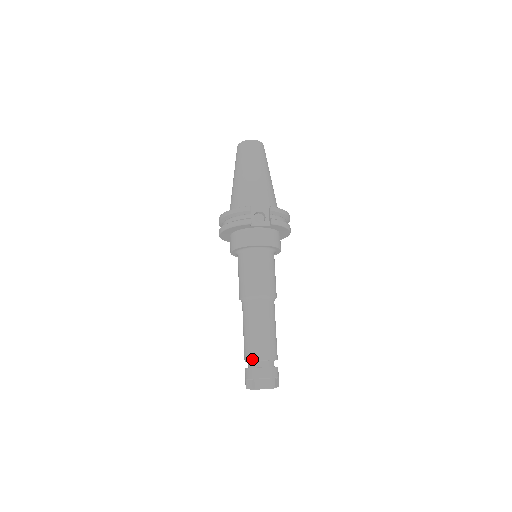
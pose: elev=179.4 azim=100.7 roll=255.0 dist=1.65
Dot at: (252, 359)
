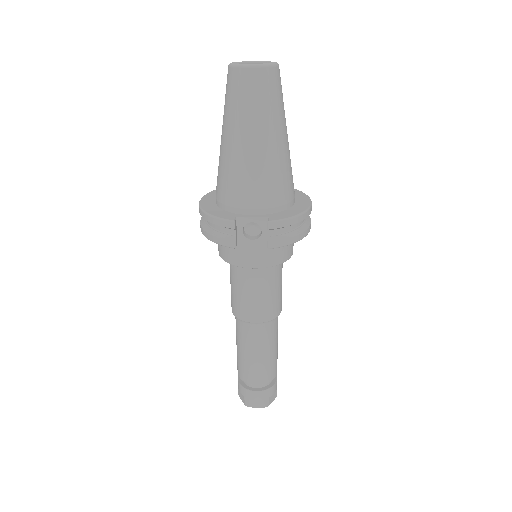
Dot at: (242, 379)
